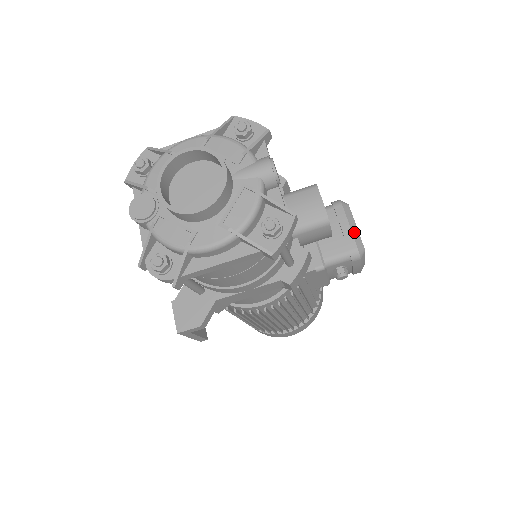
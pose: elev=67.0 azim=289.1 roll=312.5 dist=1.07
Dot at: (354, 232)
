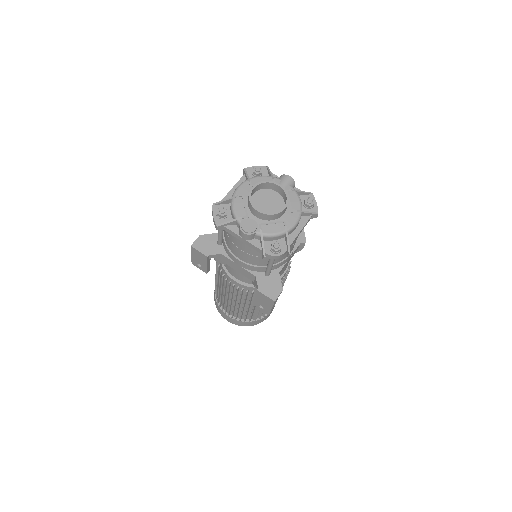
Dot at: occluded
